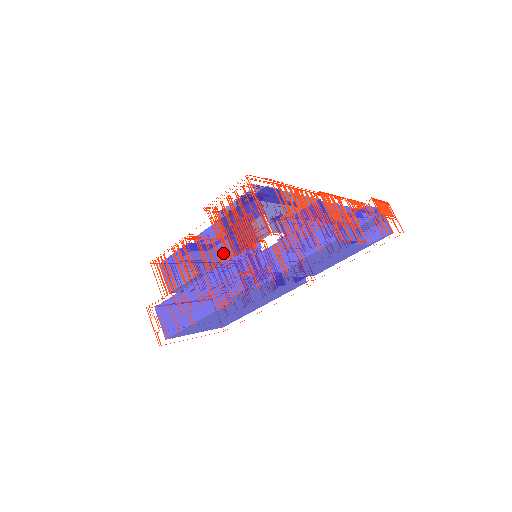
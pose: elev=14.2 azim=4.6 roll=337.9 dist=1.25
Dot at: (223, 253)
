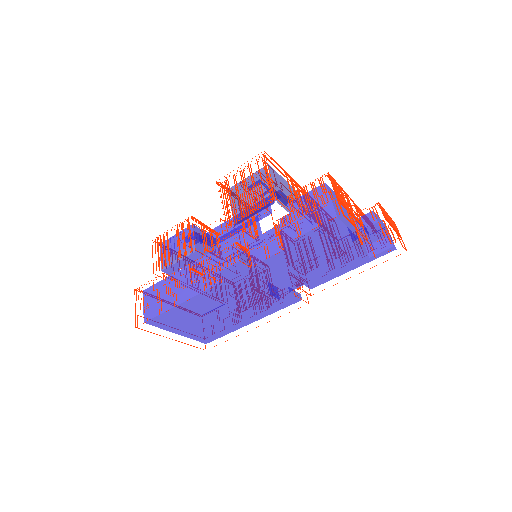
Dot at: occluded
